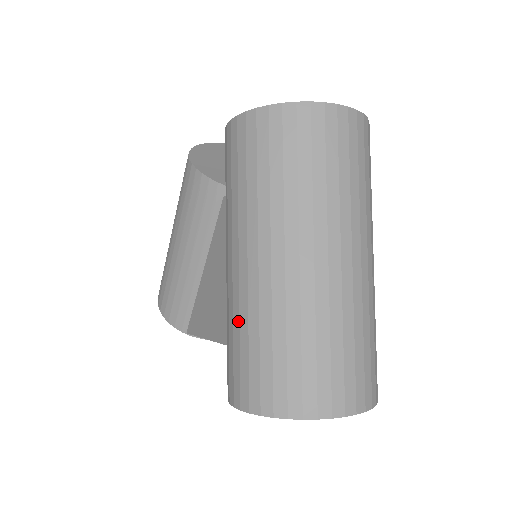
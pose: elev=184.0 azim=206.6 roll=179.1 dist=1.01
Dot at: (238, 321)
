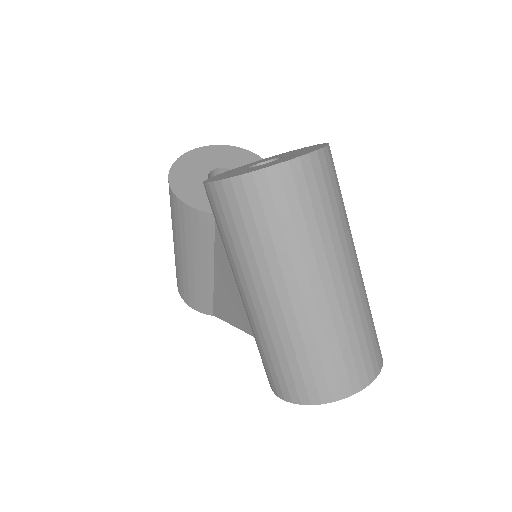
Dot at: (264, 342)
